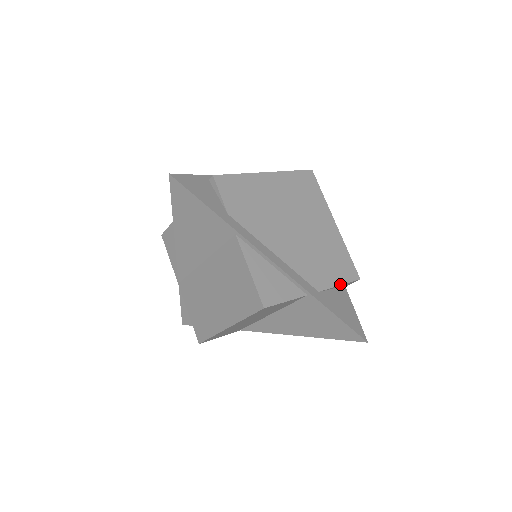
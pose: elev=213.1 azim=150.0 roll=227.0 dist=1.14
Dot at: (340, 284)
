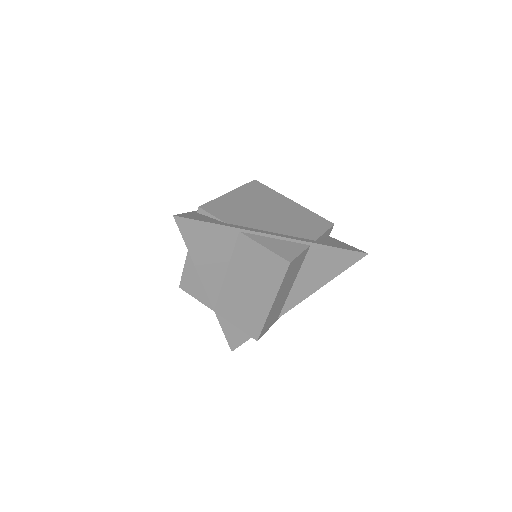
Dot at: (325, 232)
